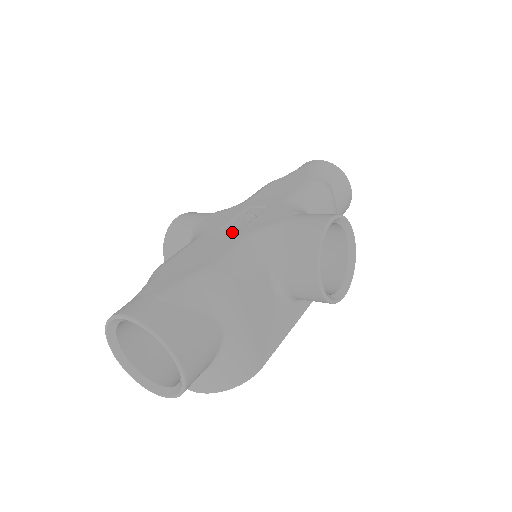
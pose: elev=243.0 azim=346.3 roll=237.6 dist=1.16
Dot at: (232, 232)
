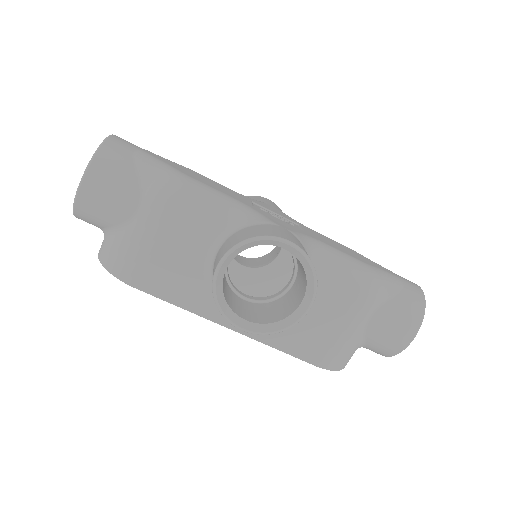
Dot at: (247, 201)
